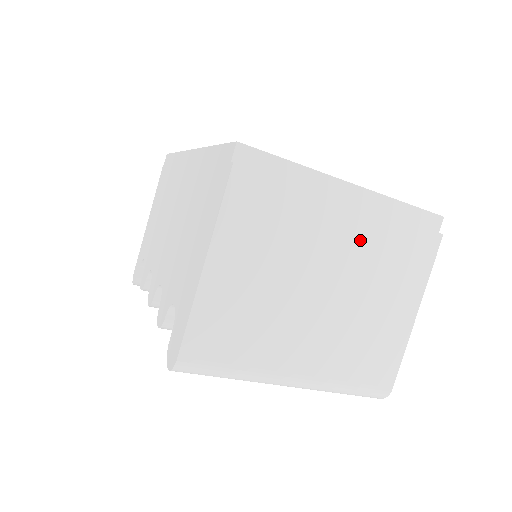
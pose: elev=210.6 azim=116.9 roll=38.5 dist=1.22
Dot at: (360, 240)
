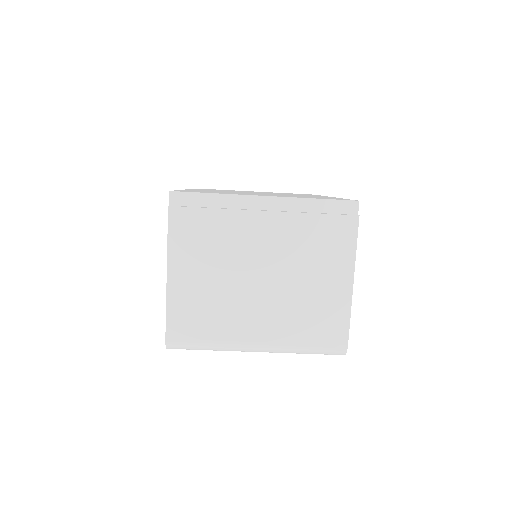
Dot at: (282, 236)
